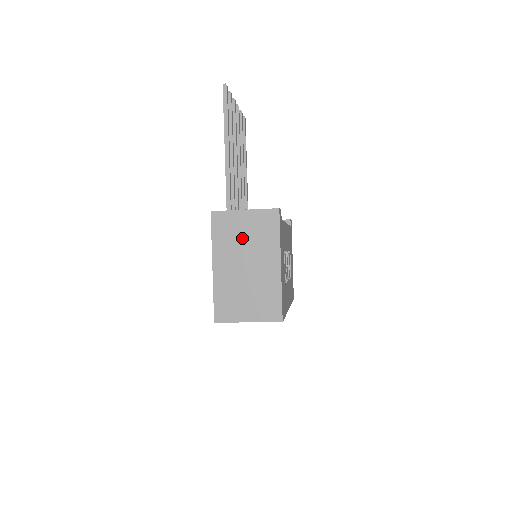
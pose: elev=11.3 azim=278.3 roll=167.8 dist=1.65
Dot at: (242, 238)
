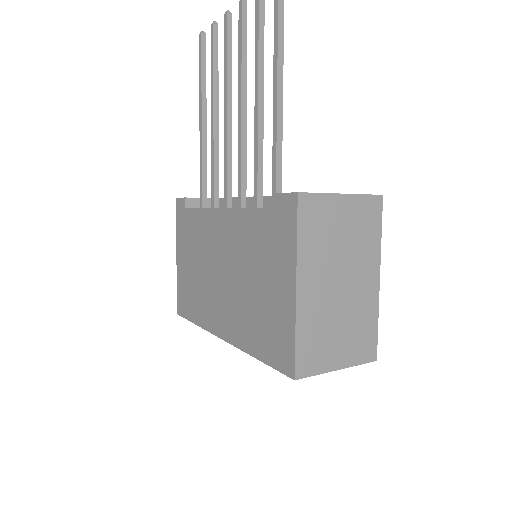
Dot at: (338, 239)
